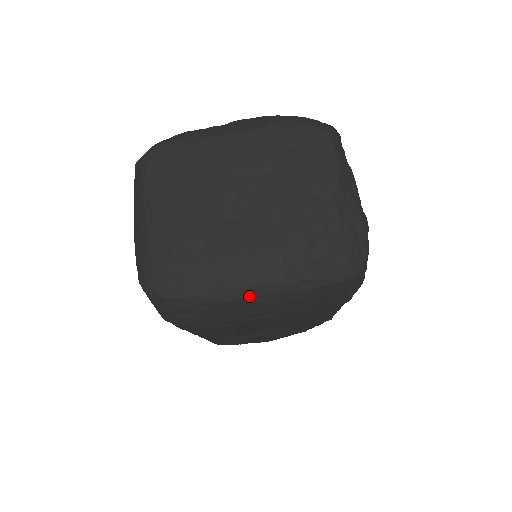
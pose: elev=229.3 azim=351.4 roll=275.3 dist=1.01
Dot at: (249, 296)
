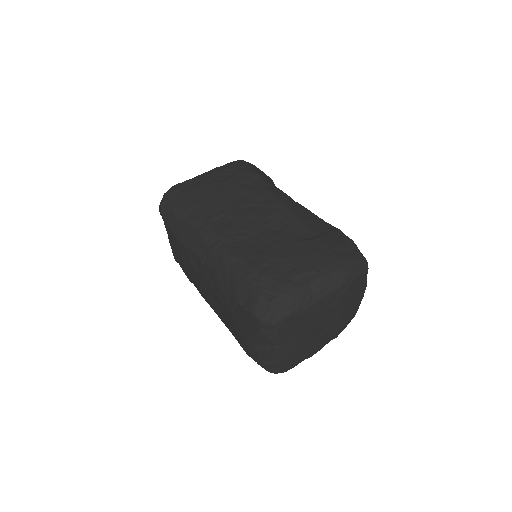
Dot at: occluded
